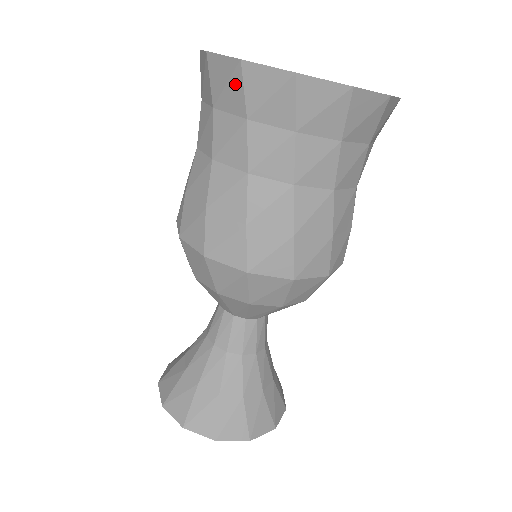
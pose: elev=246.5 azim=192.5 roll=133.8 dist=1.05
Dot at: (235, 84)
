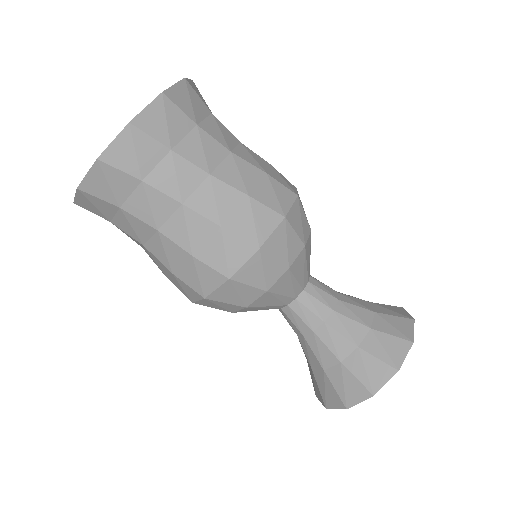
Dot at: (141, 142)
